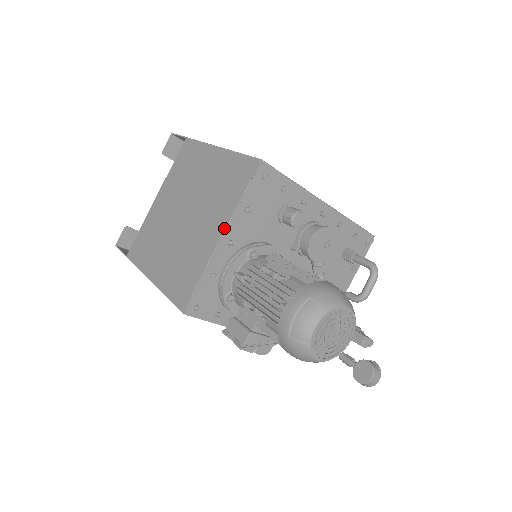
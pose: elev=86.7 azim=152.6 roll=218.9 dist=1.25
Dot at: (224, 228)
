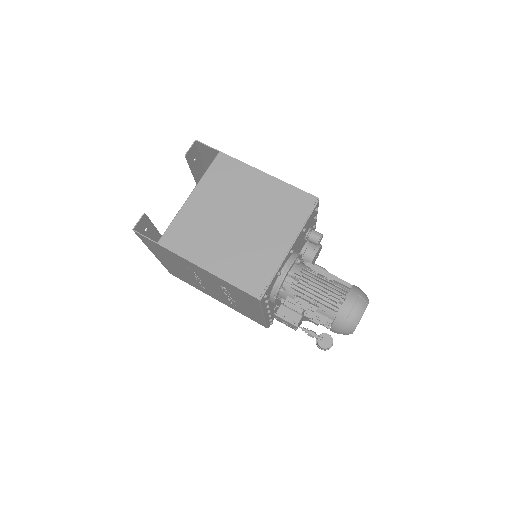
Dot at: (292, 241)
